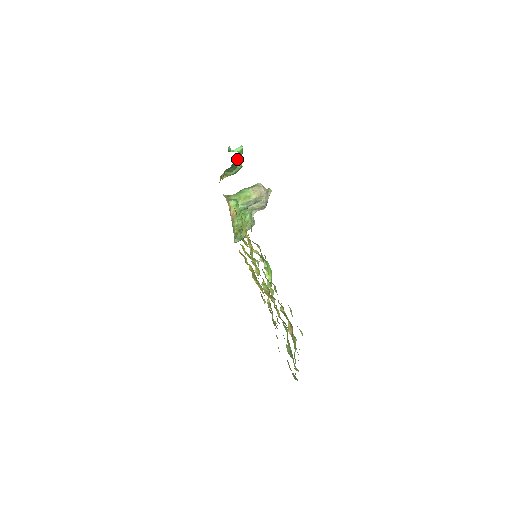
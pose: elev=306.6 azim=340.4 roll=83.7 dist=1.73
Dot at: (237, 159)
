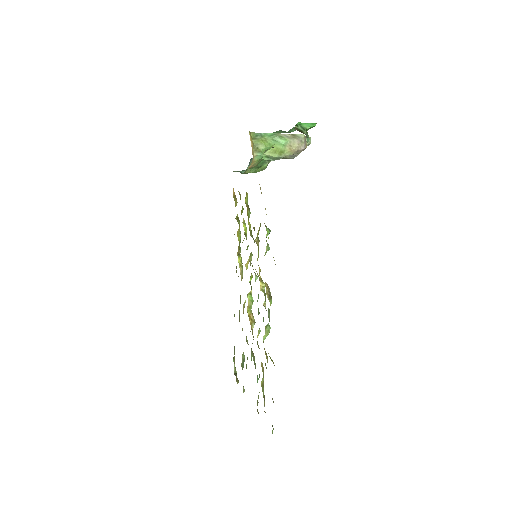
Dot at: occluded
